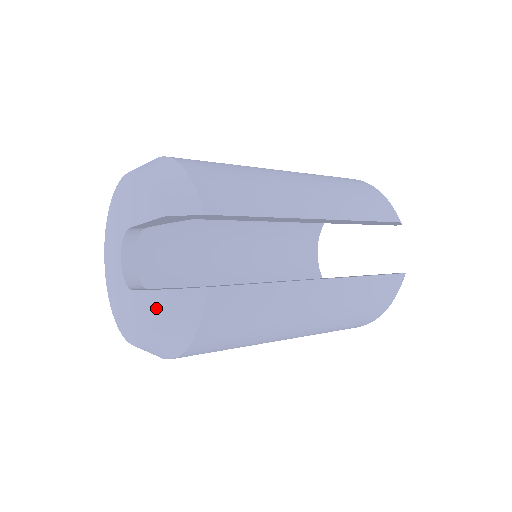
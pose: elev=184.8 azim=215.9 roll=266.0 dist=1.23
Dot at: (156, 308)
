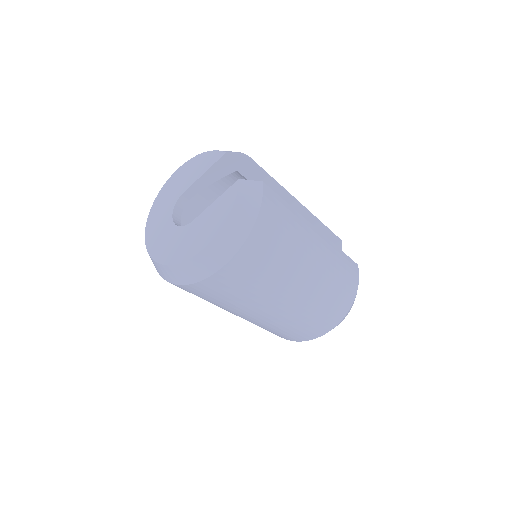
Dot at: (227, 200)
